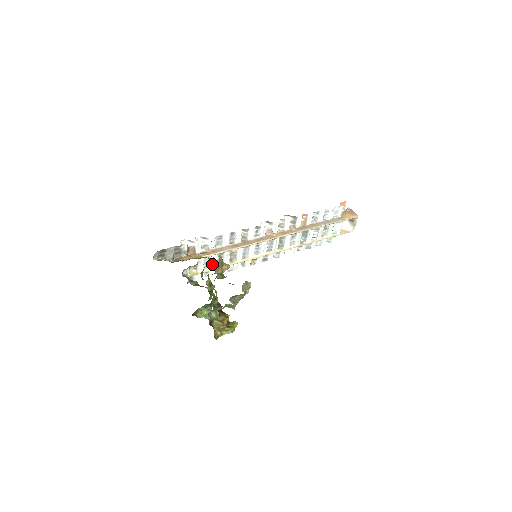
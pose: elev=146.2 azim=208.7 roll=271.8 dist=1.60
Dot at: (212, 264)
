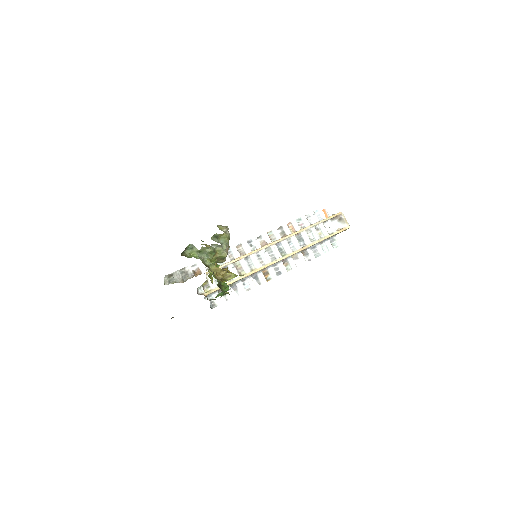
Dot at: occluded
